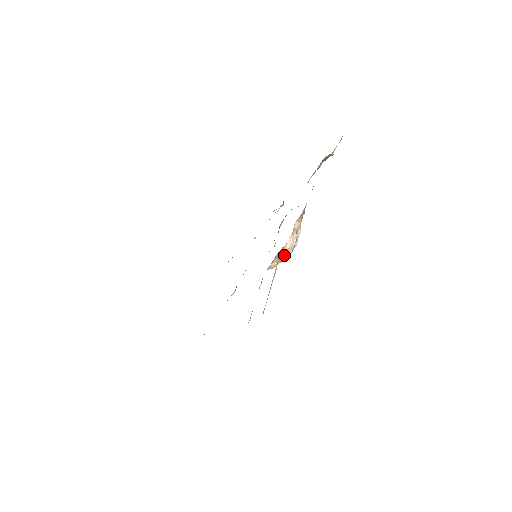
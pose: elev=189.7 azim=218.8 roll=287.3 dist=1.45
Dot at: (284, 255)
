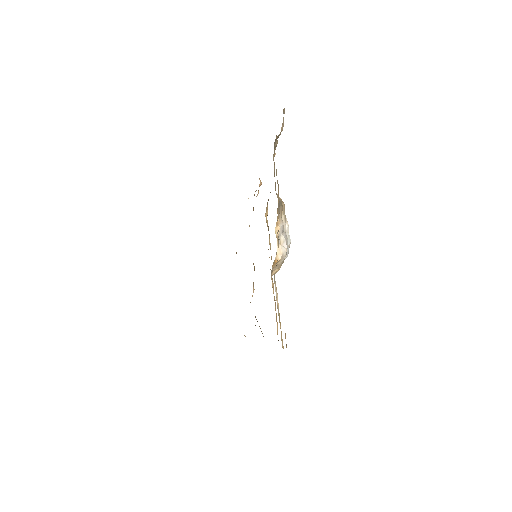
Dot at: (281, 261)
